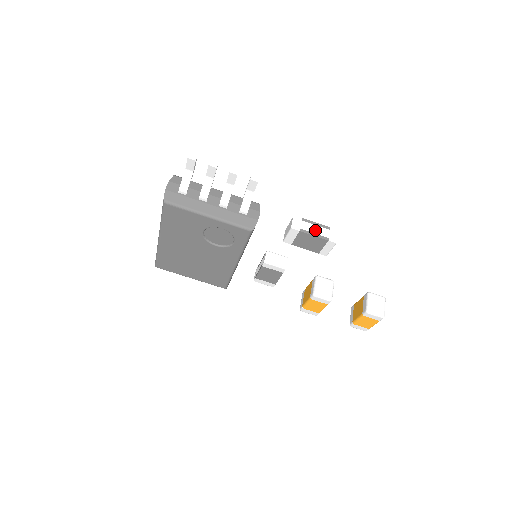
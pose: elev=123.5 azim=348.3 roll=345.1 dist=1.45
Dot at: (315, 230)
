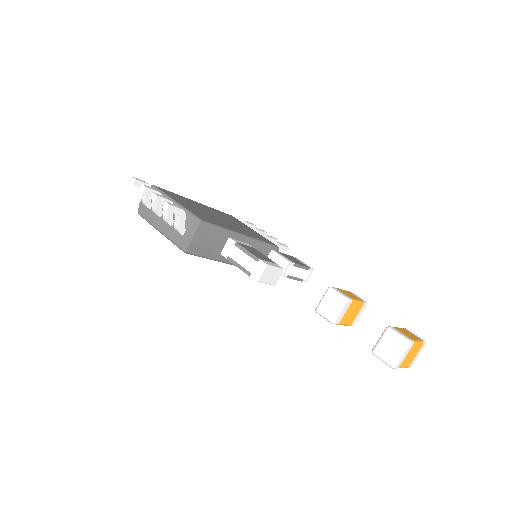
Dot at: (242, 260)
